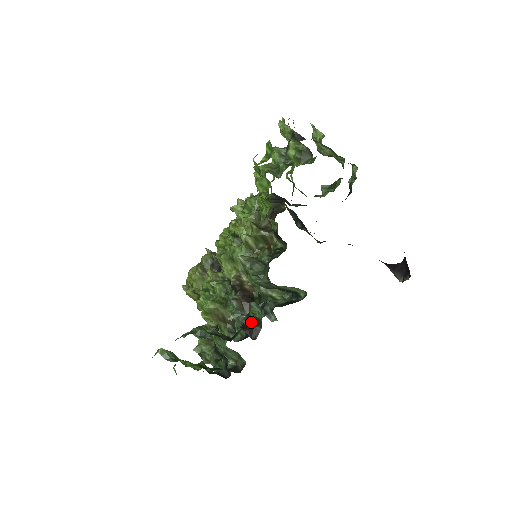
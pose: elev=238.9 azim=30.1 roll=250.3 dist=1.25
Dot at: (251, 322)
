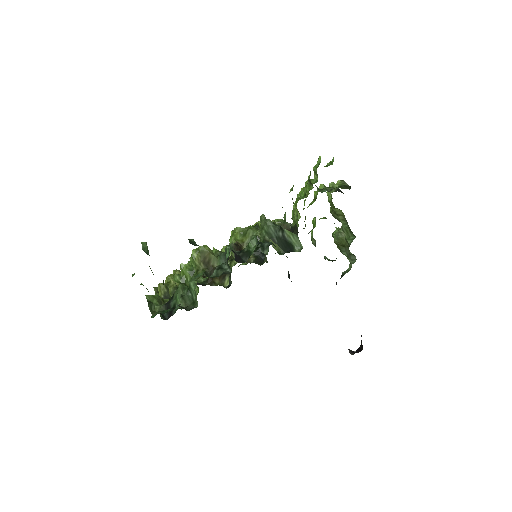
Dot at: (241, 254)
